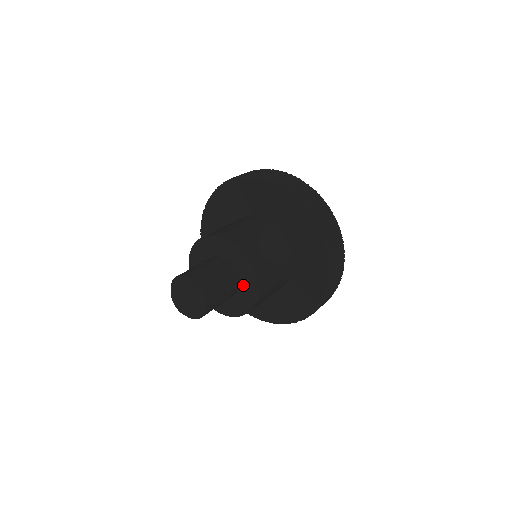
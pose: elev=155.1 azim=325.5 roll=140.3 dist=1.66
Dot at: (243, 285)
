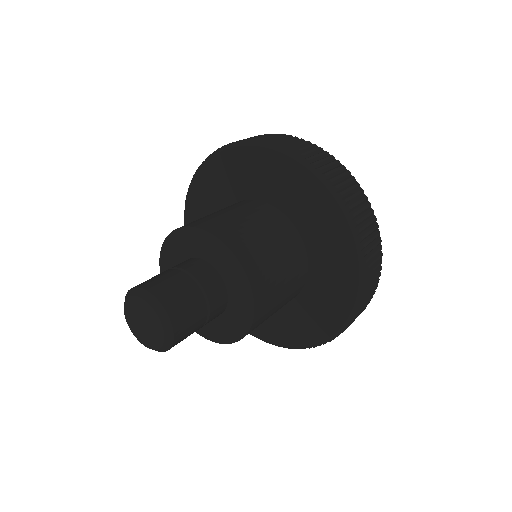
Dot at: (233, 305)
